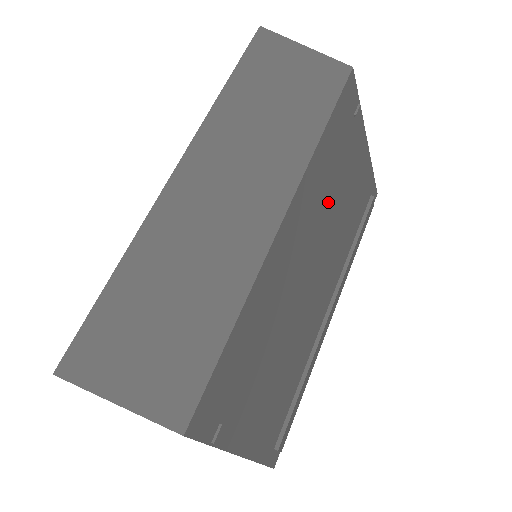
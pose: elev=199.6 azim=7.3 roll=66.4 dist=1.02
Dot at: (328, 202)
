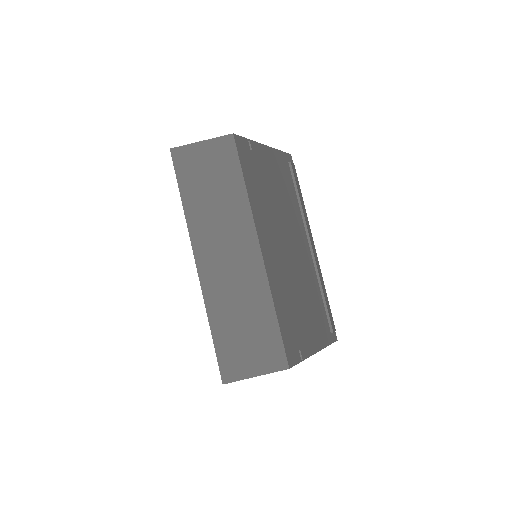
Dot at: (272, 207)
